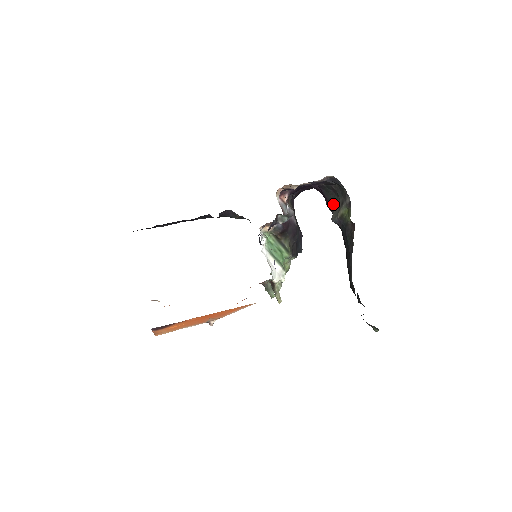
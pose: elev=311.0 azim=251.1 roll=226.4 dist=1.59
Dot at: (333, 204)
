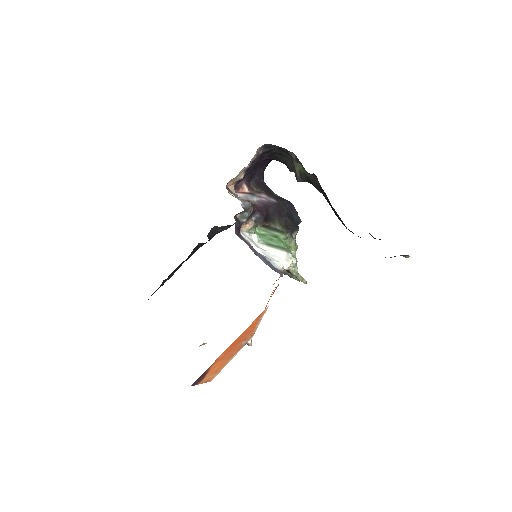
Dot at: (289, 165)
